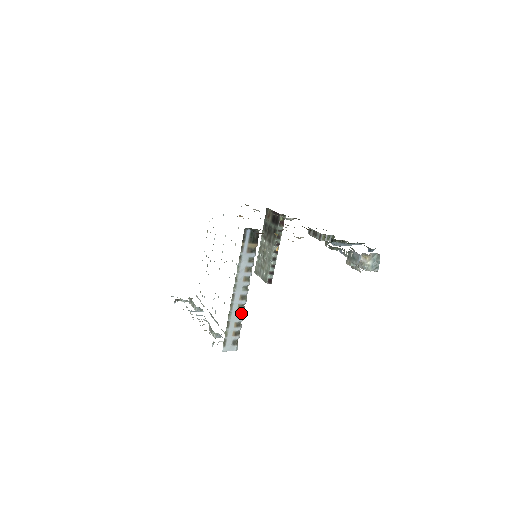
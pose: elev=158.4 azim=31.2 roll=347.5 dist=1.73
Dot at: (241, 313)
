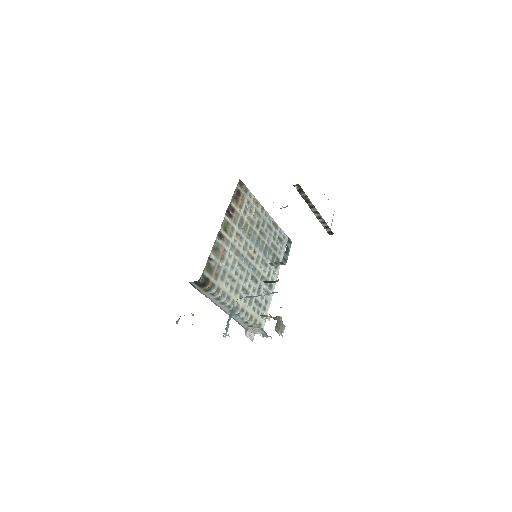
Dot at: (241, 318)
